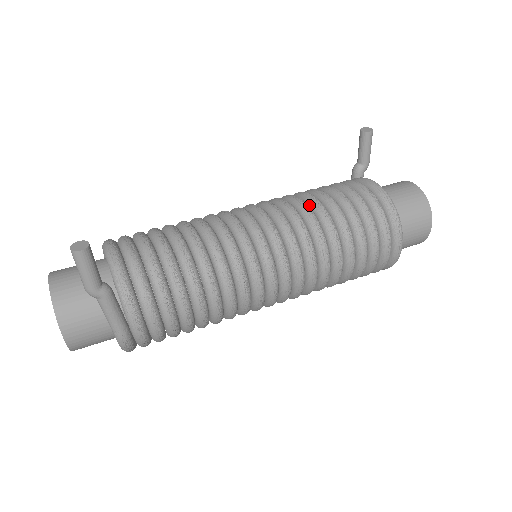
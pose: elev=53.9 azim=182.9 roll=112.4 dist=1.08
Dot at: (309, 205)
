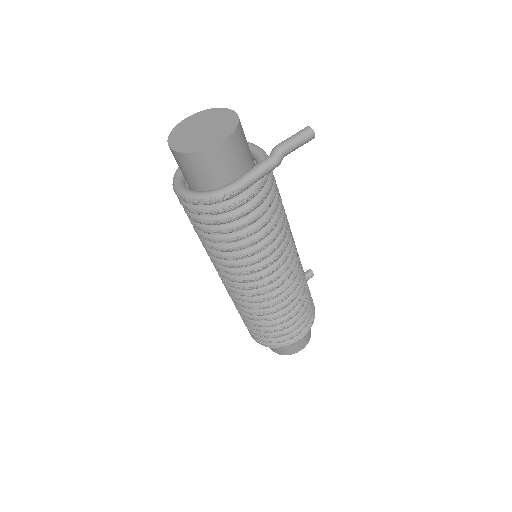
Dot at: occluded
